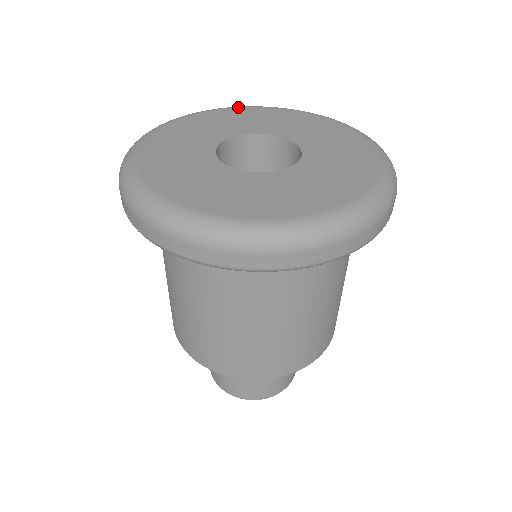
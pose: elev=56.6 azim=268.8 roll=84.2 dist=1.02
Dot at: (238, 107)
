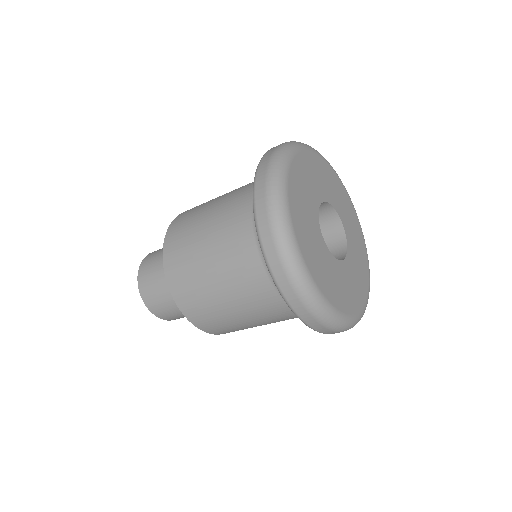
Dot at: (335, 171)
